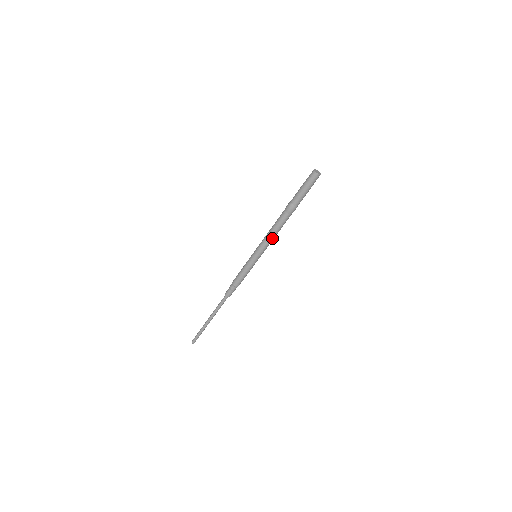
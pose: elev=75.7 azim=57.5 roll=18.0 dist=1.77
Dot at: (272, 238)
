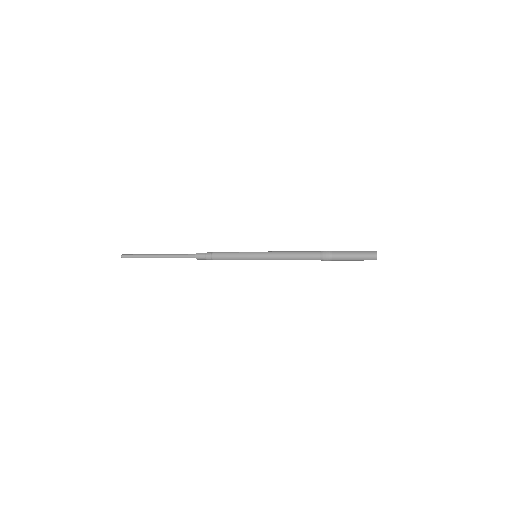
Dot at: (285, 258)
